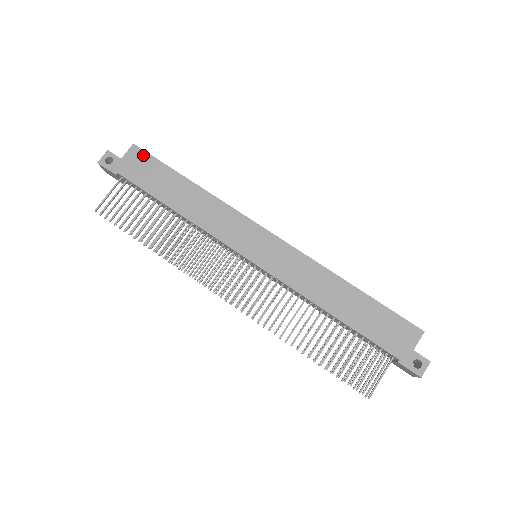
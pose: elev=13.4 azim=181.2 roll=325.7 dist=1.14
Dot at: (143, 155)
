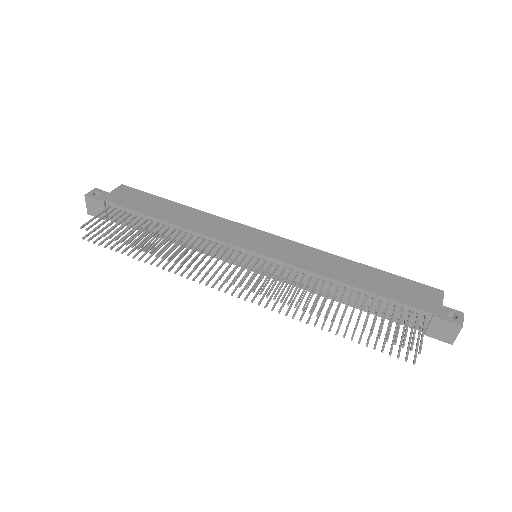
Dot at: (132, 190)
